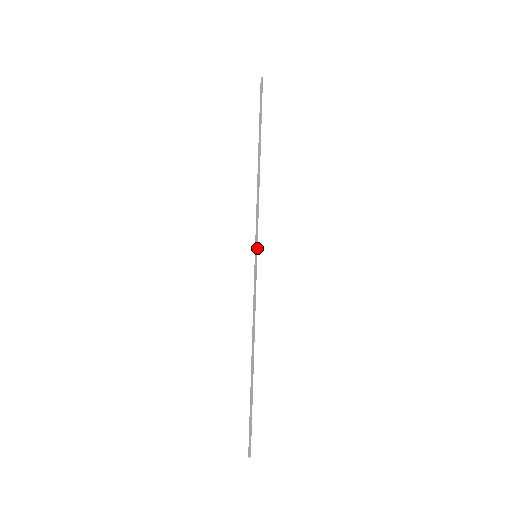
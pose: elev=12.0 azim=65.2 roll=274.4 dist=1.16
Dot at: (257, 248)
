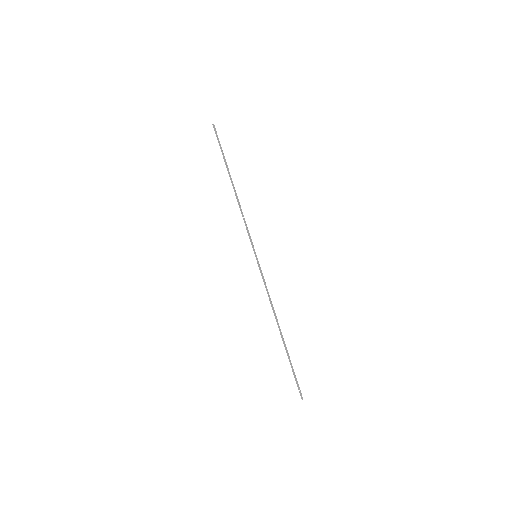
Dot at: (254, 250)
